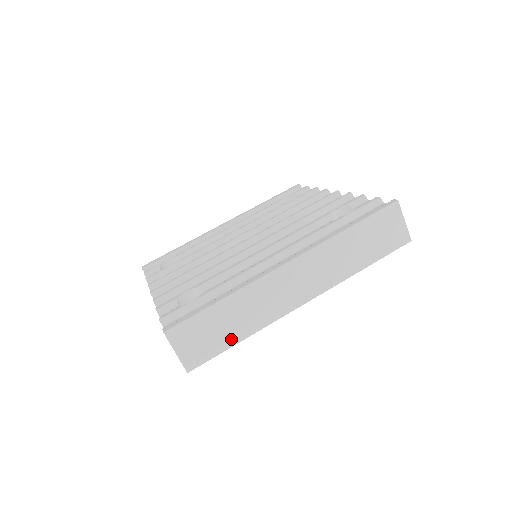
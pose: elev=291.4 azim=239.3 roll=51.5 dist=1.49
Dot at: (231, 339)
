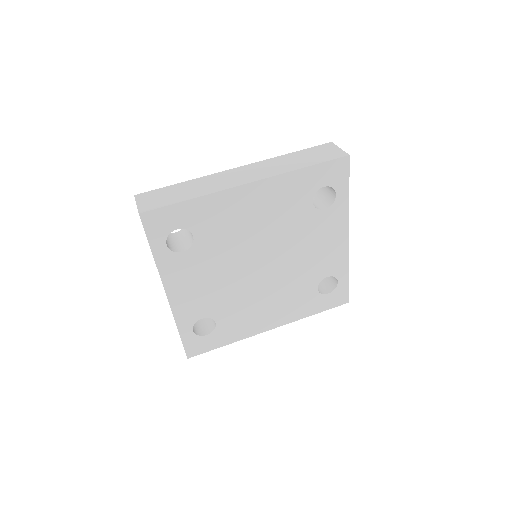
Dot at: (181, 199)
